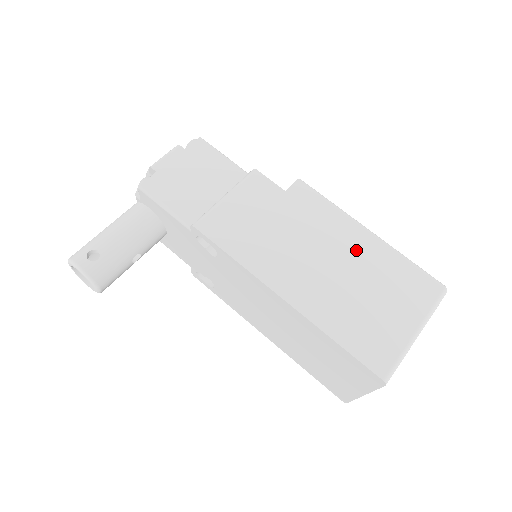
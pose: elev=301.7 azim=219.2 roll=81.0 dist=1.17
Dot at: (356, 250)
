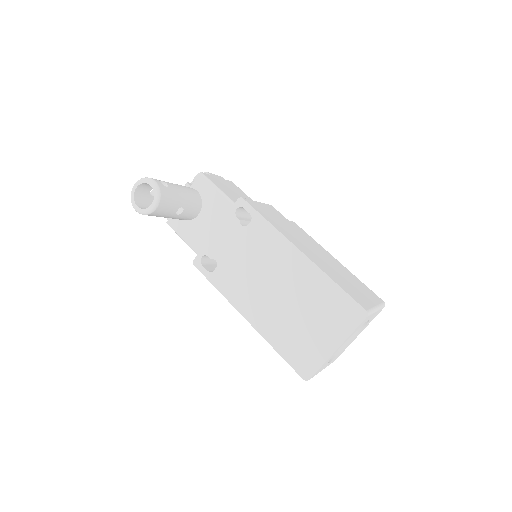
Dot at: (333, 261)
